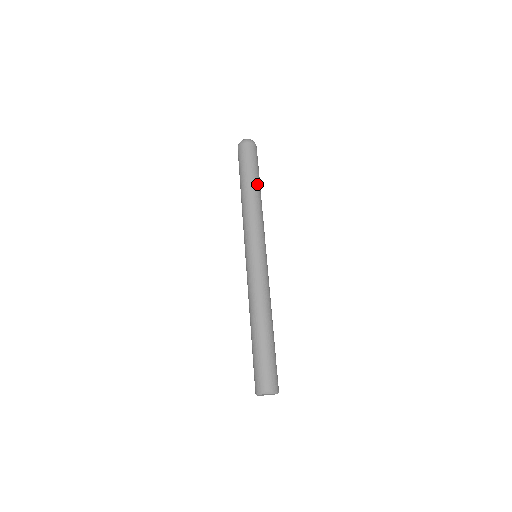
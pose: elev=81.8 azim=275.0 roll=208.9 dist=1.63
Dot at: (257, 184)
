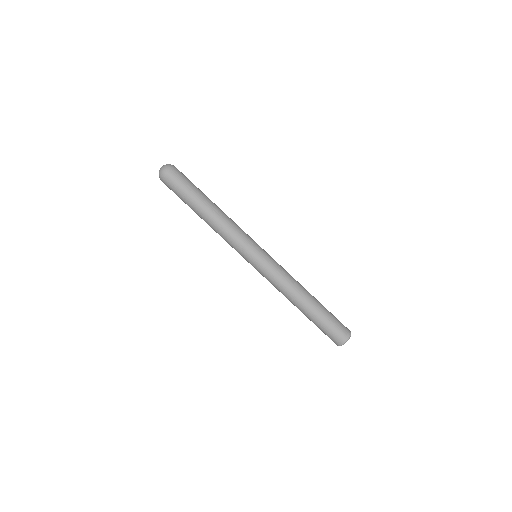
Dot at: (209, 199)
